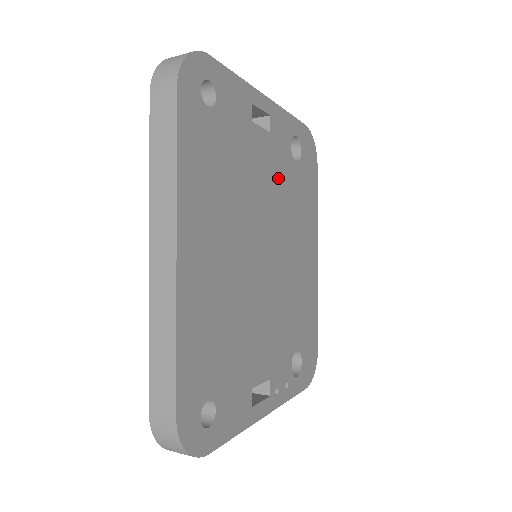
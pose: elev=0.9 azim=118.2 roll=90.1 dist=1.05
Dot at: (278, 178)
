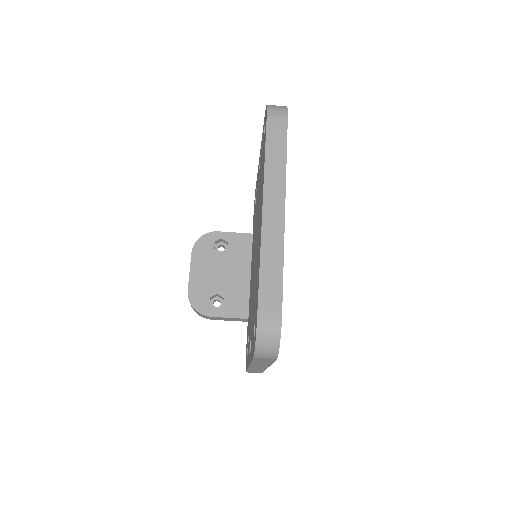
Dot at: occluded
